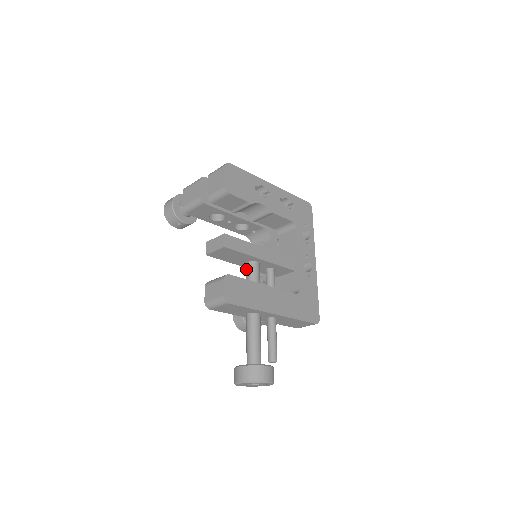
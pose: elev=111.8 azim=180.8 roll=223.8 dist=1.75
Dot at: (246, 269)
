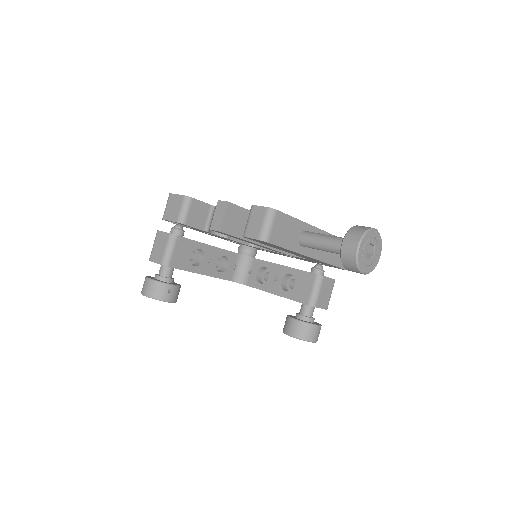
Dot at: occluded
